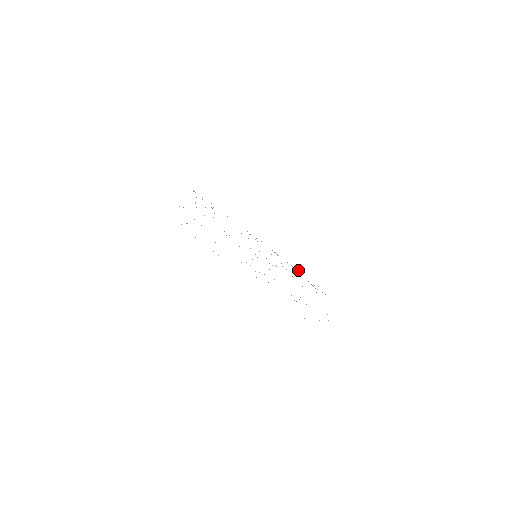
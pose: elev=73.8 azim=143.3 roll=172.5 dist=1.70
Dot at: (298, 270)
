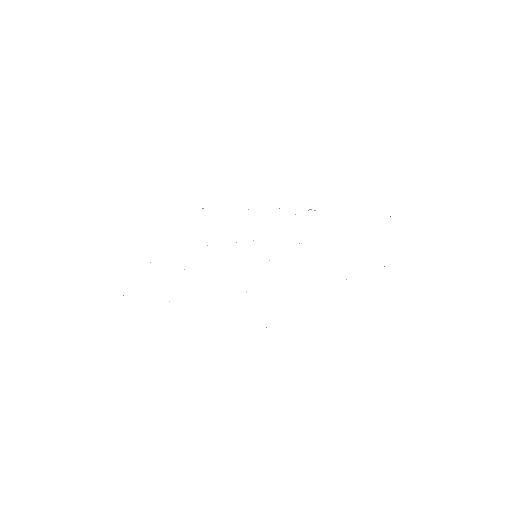
Dot at: occluded
